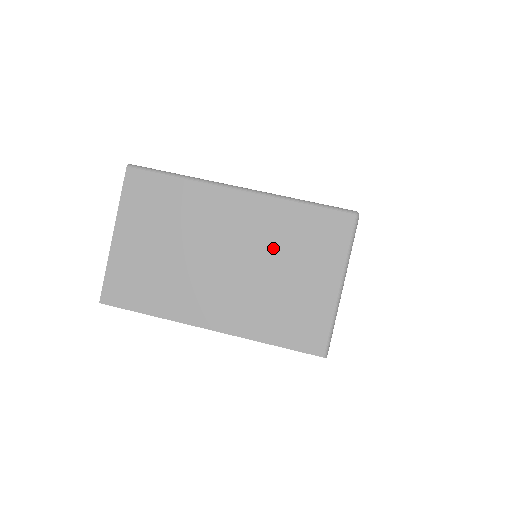
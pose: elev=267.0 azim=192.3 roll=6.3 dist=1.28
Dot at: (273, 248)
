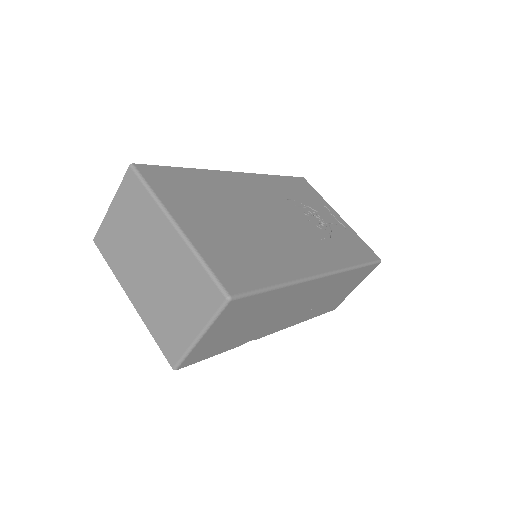
Dot at: (176, 280)
